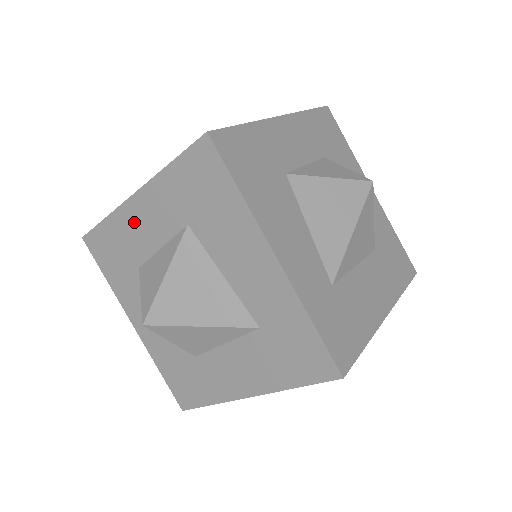
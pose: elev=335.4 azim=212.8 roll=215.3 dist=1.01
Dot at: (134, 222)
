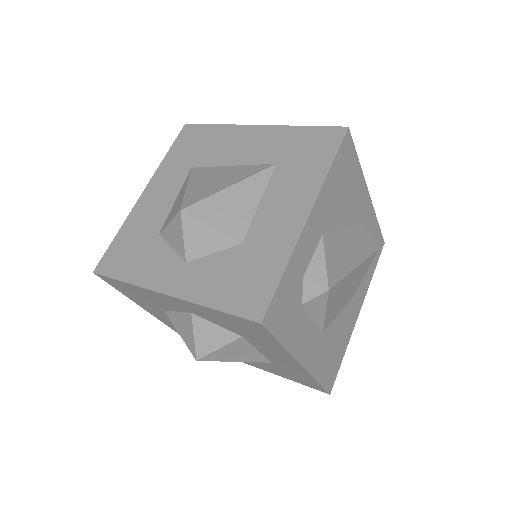
Dot at: (147, 208)
